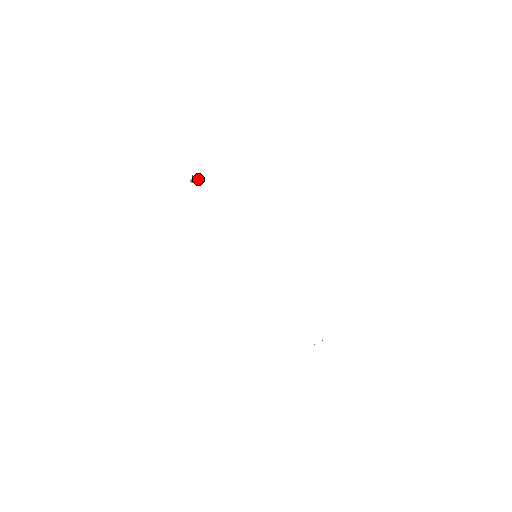
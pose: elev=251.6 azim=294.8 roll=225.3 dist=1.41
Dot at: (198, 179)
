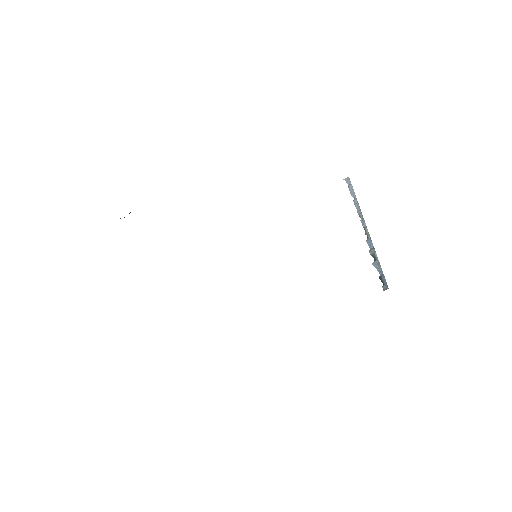
Dot at: (124, 217)
